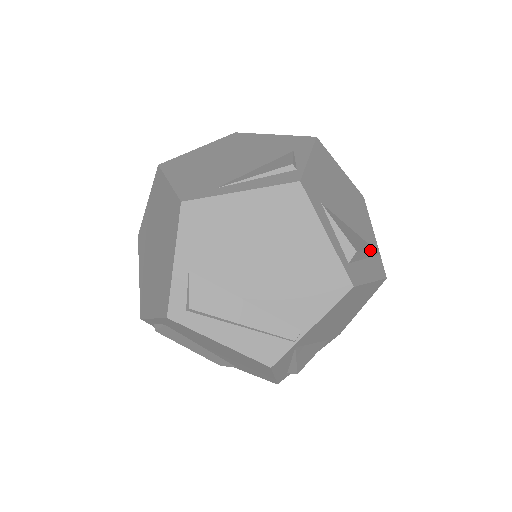
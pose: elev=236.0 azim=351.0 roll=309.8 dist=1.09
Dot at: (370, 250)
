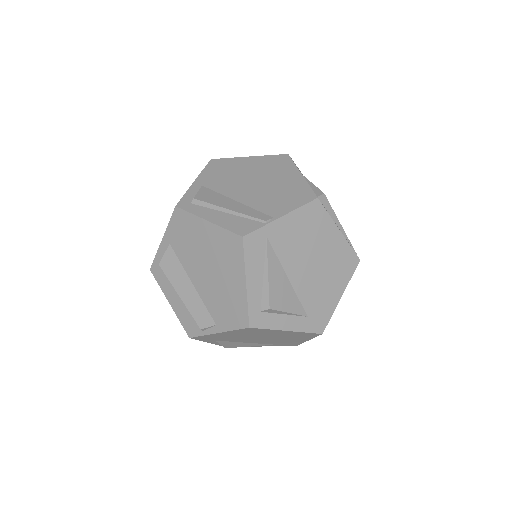
Dot at: (344, 231)
